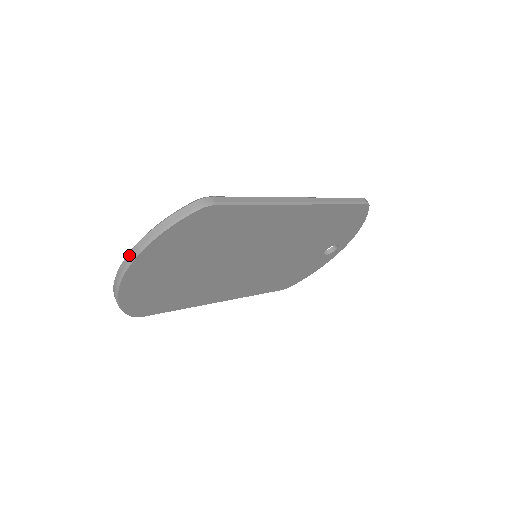
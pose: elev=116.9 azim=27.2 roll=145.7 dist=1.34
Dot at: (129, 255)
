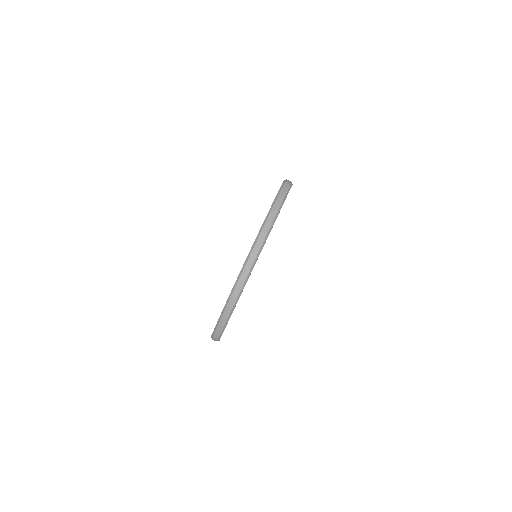
Dot at: (257, 245)
